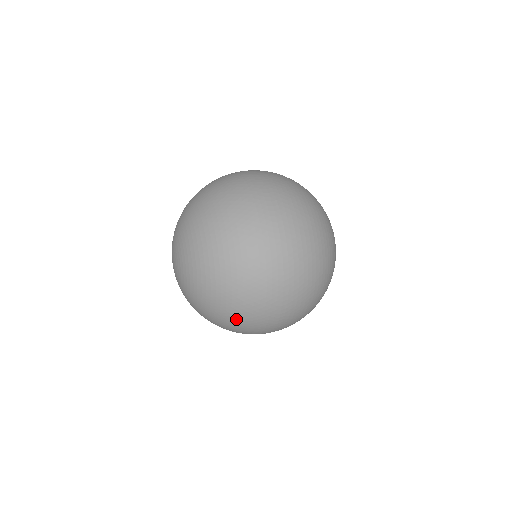
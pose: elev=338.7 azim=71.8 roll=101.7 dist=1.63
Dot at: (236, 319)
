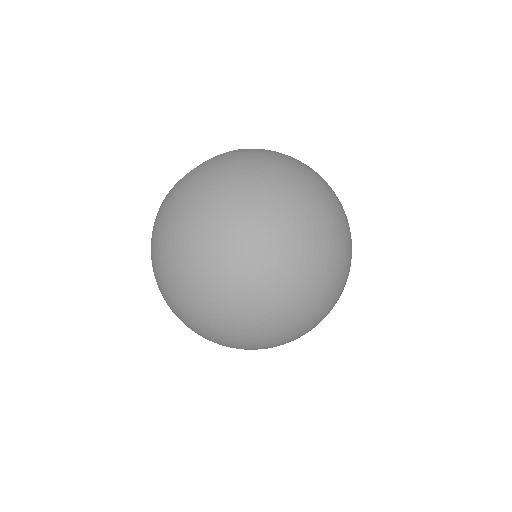
Dot at: (257, 339)
